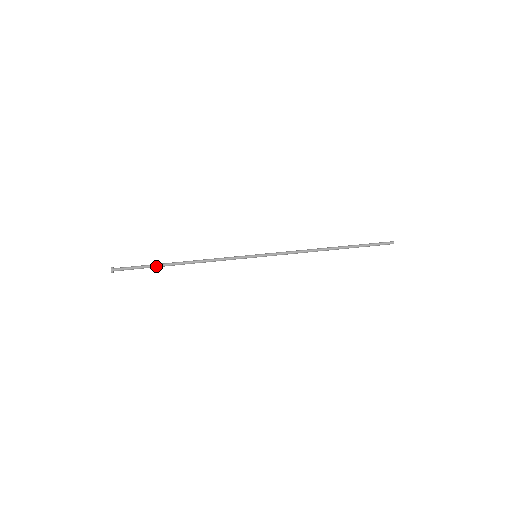
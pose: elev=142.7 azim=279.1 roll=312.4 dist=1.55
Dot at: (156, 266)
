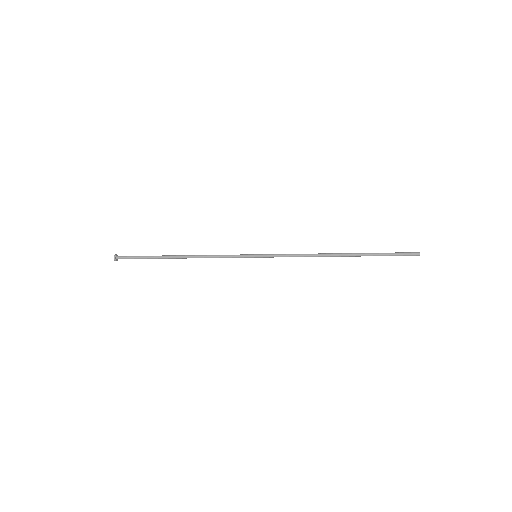
Dot at: (156, 256)
